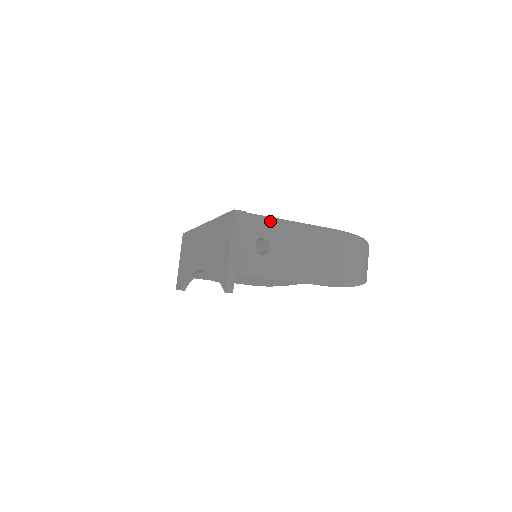
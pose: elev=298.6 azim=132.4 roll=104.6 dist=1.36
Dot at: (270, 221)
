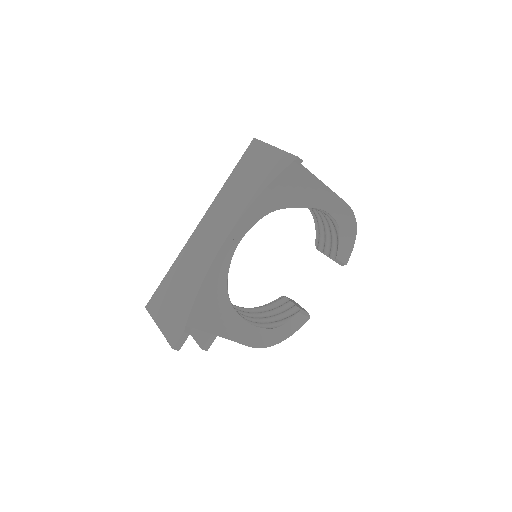
Dot at: occluded
